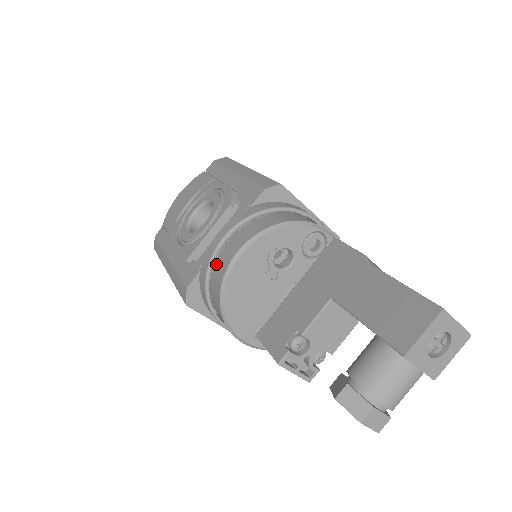
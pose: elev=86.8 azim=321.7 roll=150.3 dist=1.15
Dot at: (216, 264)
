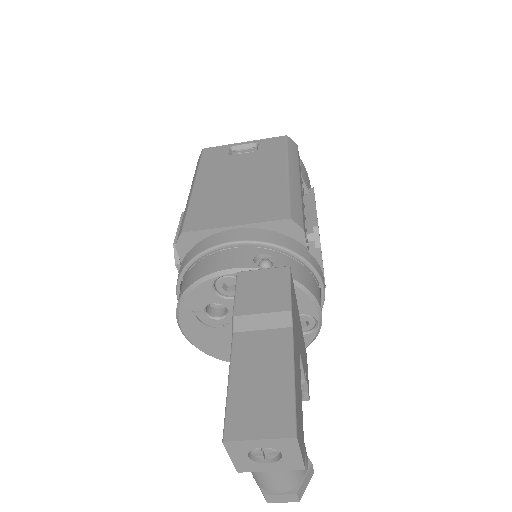
Dot at: occluded
